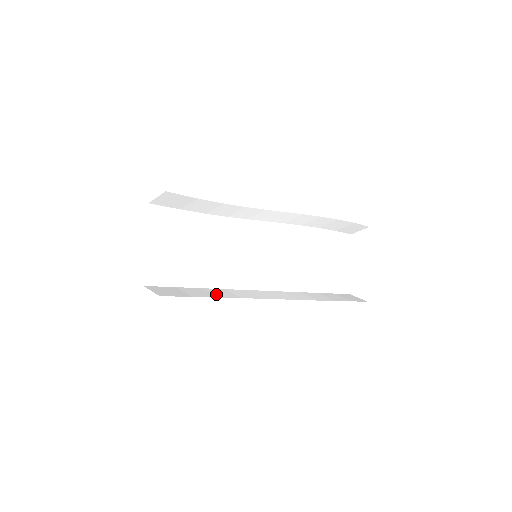
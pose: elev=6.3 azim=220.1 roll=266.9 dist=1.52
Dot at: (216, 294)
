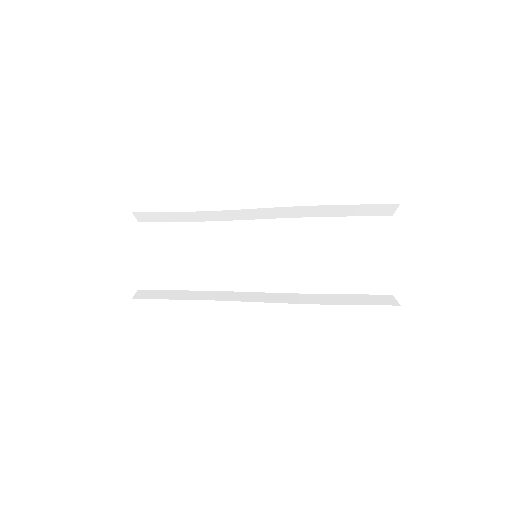
Dot at: (196, 296)
